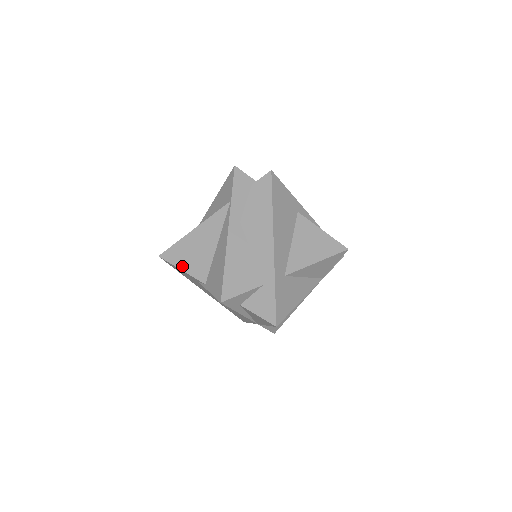
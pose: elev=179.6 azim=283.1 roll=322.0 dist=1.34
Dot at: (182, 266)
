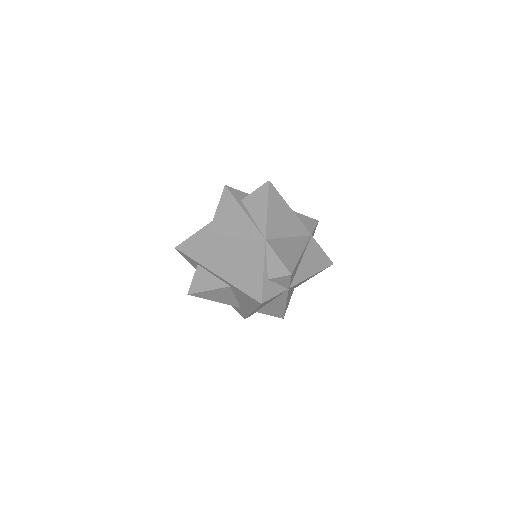
Dot at: (195, 234)
